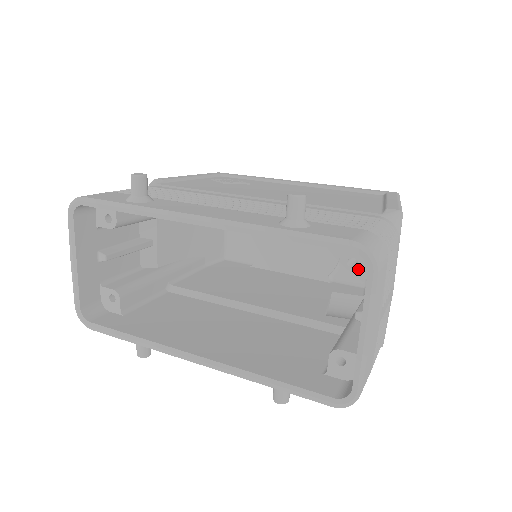
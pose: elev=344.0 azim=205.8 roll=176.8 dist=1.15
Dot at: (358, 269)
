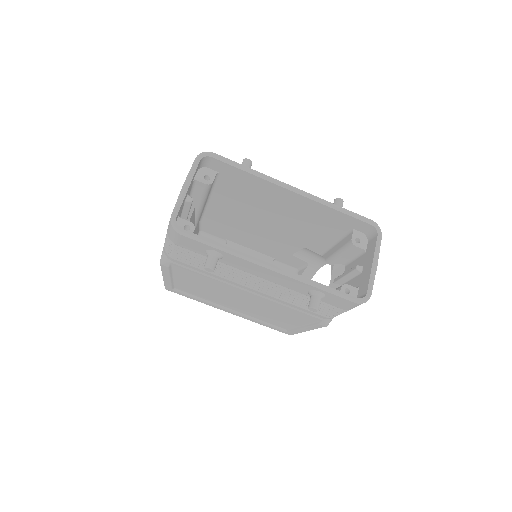
Dot at: (360, 244)
